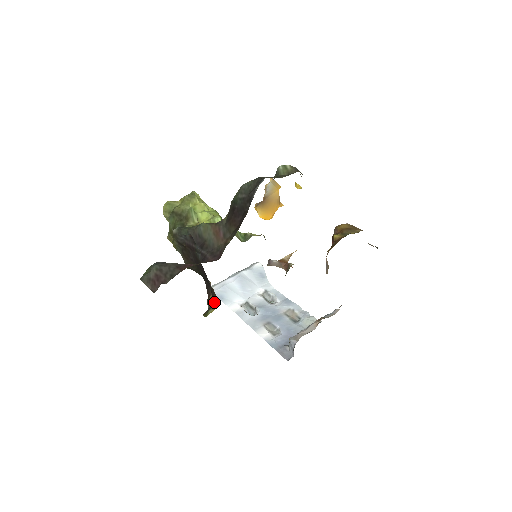
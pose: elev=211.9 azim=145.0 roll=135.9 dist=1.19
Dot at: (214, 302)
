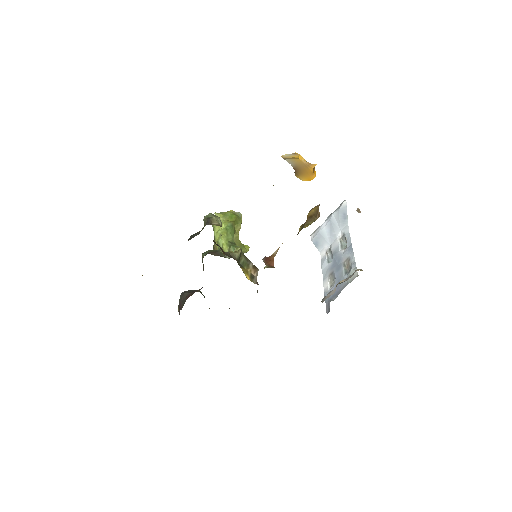
Dot at: occluded
